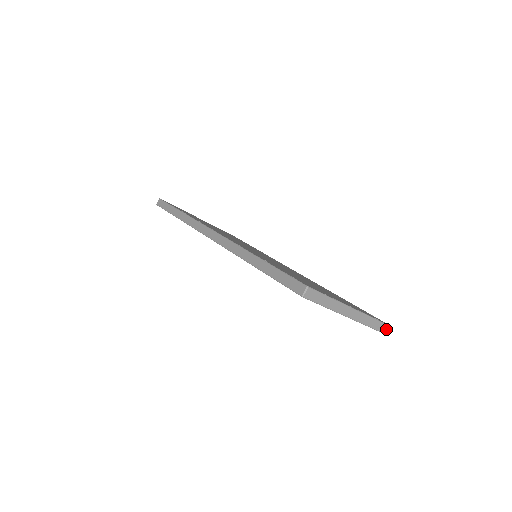
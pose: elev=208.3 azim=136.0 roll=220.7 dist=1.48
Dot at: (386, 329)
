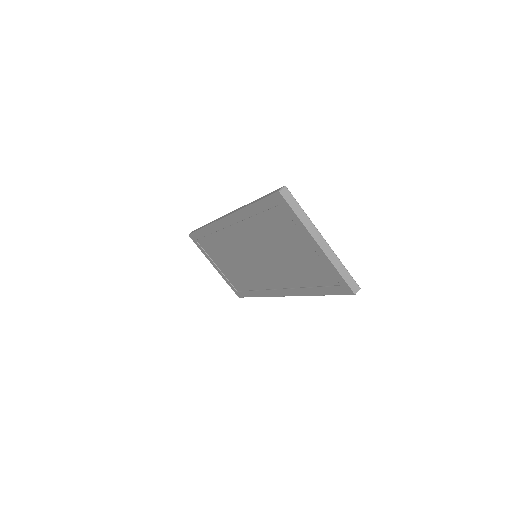
Dot at: (354, 286)
